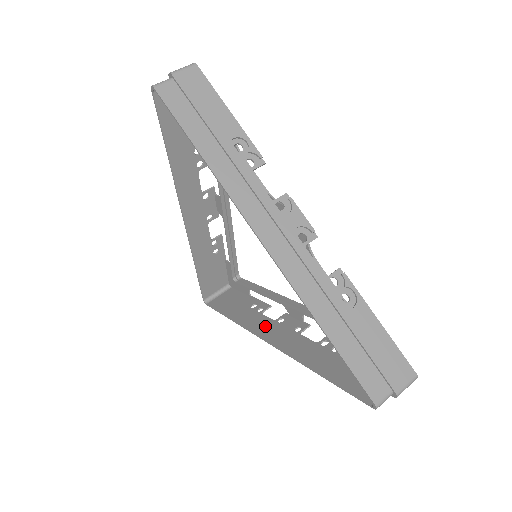
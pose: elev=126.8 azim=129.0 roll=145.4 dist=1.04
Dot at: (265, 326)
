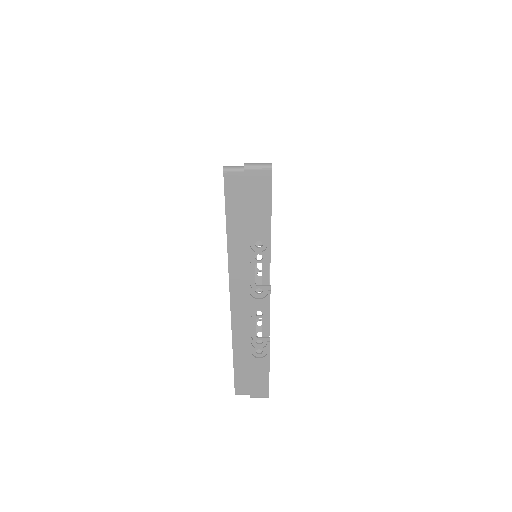
Dot at: (244, 318)
